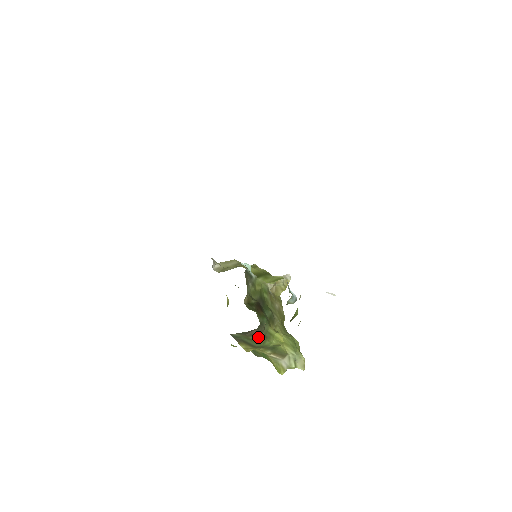
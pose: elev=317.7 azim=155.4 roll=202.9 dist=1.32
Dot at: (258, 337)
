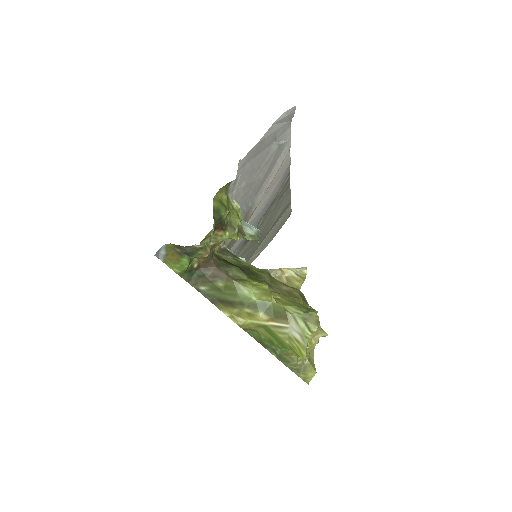
Dot at: (226, 282)
